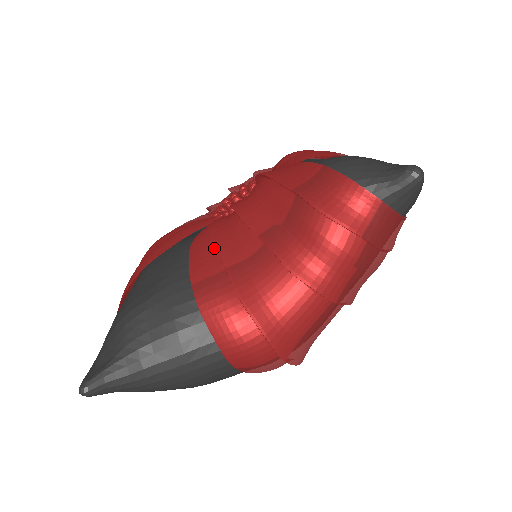
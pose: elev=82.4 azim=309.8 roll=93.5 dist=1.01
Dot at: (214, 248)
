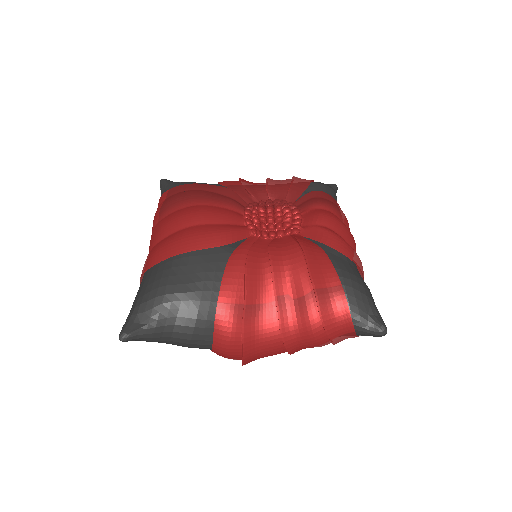
Dot at: (243, 280)
